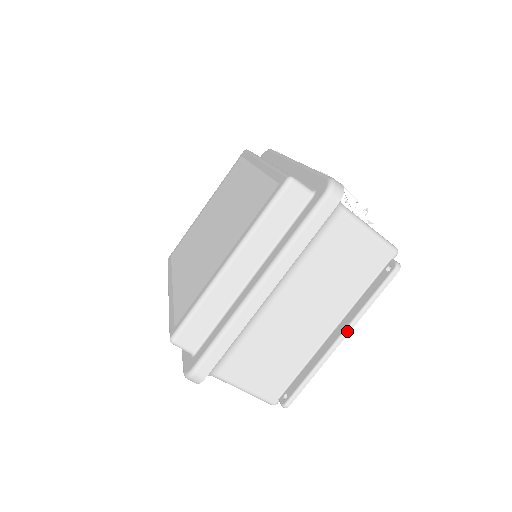
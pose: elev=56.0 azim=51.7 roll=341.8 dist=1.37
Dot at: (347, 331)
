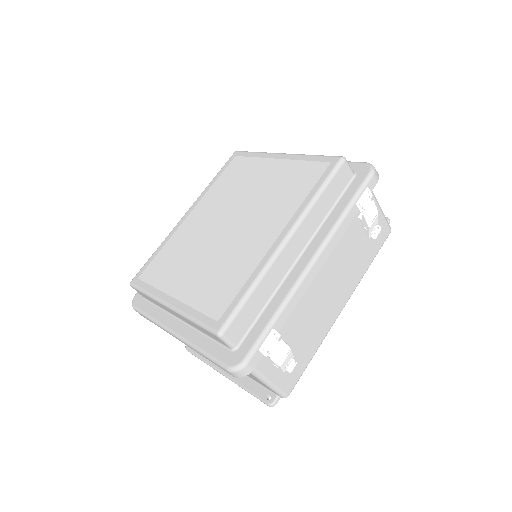
Dot at: (228, 378)
